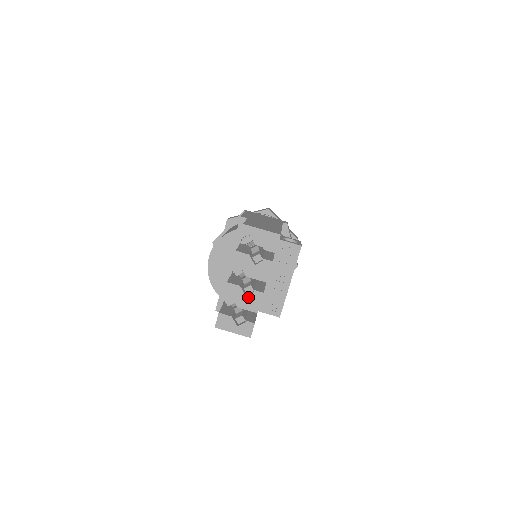
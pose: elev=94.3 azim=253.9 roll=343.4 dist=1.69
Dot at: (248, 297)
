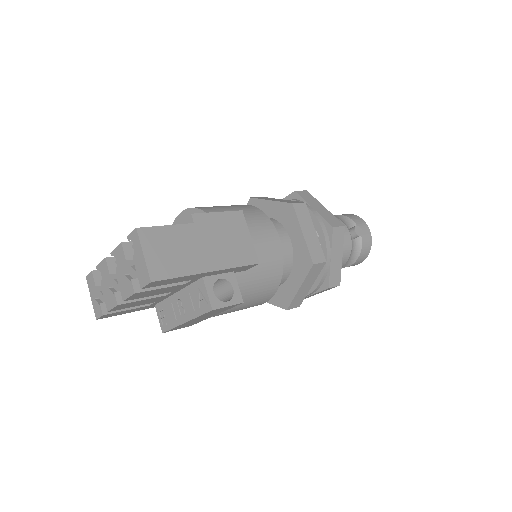
Dot at: (109, 291)
